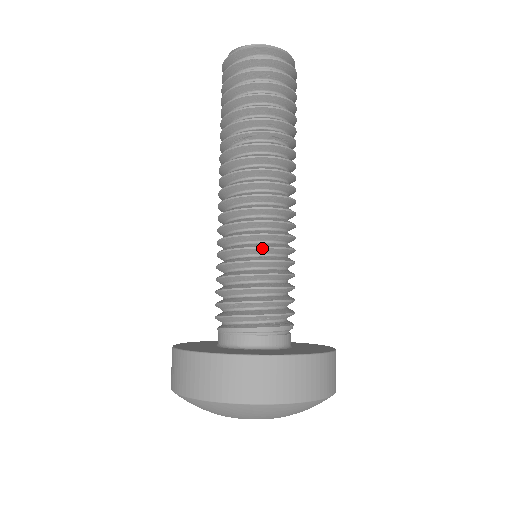
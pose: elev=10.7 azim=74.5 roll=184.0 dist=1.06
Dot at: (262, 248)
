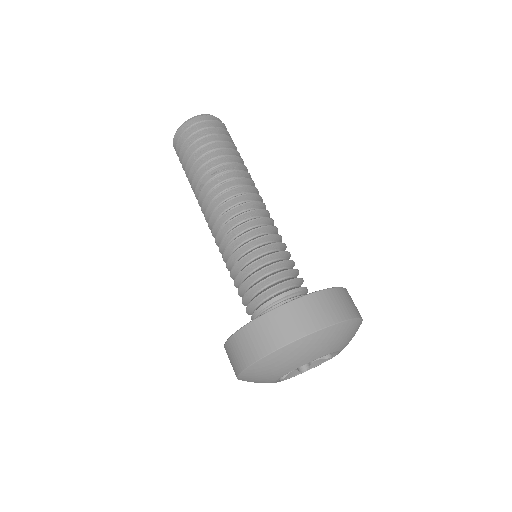
Dot at: (236, 251)
